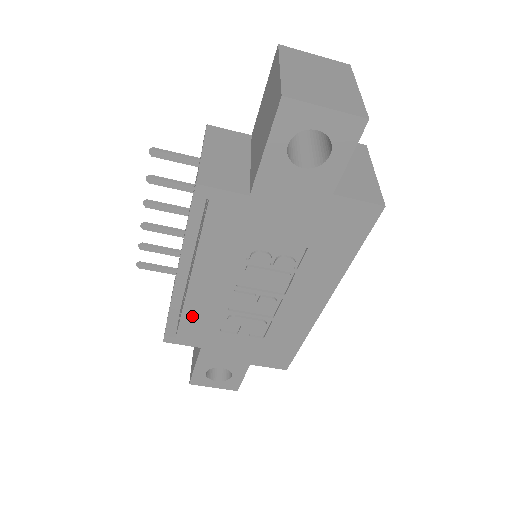
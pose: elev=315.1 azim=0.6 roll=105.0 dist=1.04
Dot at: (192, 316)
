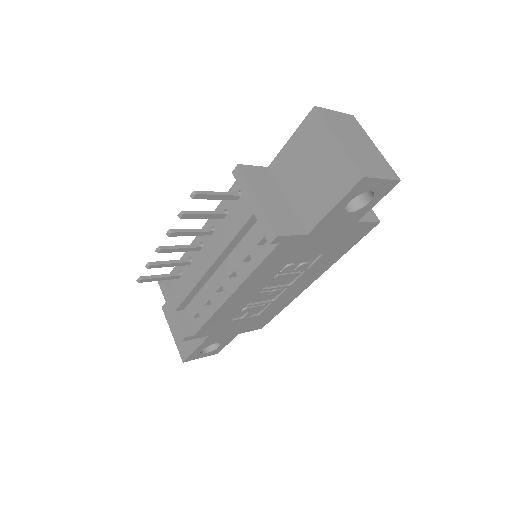
Dot at: (217, 318)
